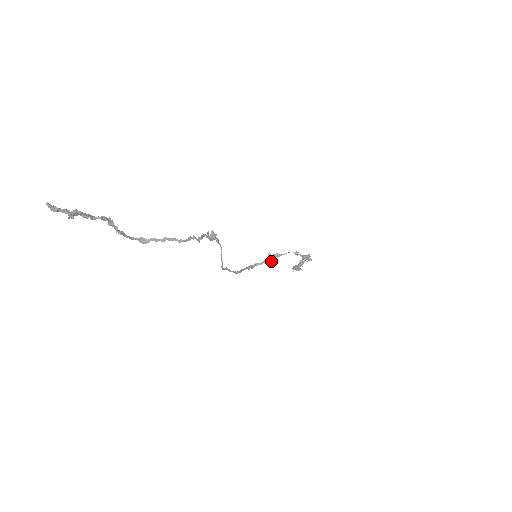
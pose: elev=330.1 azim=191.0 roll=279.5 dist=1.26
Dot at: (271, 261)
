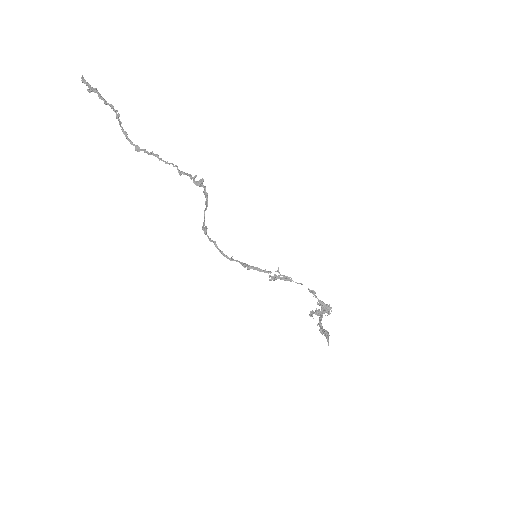
Dot at: (276, 279)
